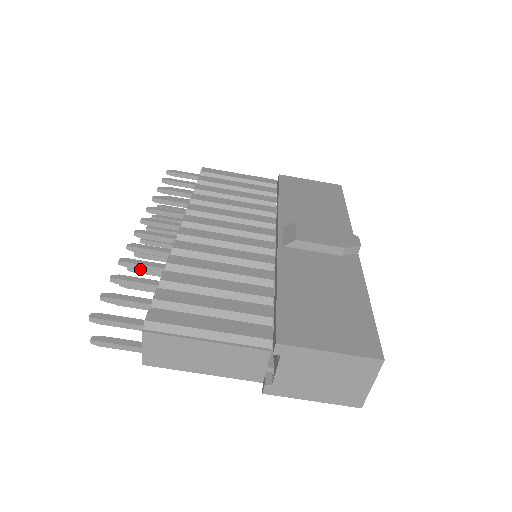
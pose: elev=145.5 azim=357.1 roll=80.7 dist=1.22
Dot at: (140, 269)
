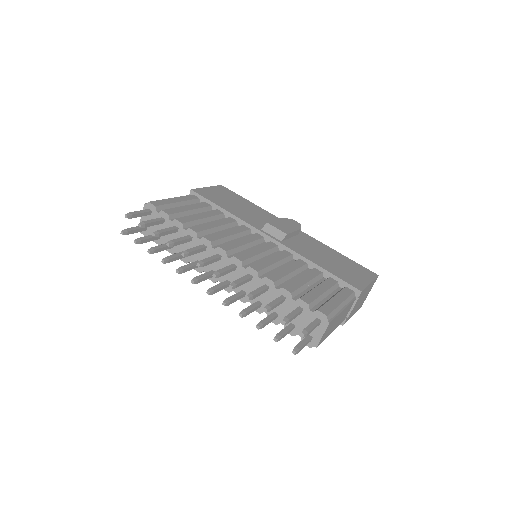
Dot at: occluded
